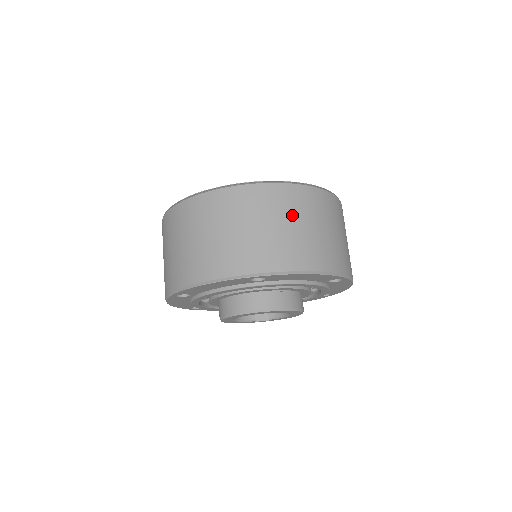
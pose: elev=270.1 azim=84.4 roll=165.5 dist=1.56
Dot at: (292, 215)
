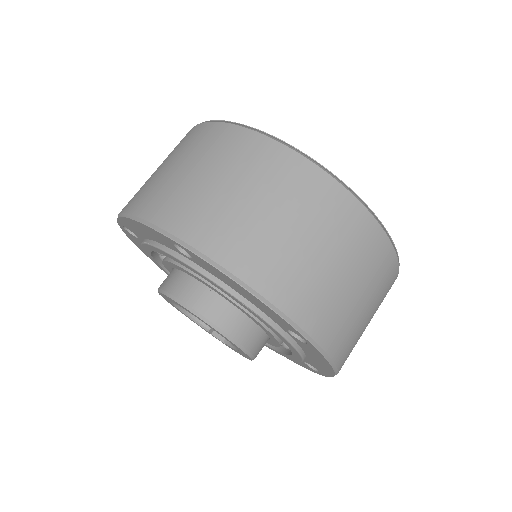
Dot at: (281, 200)
